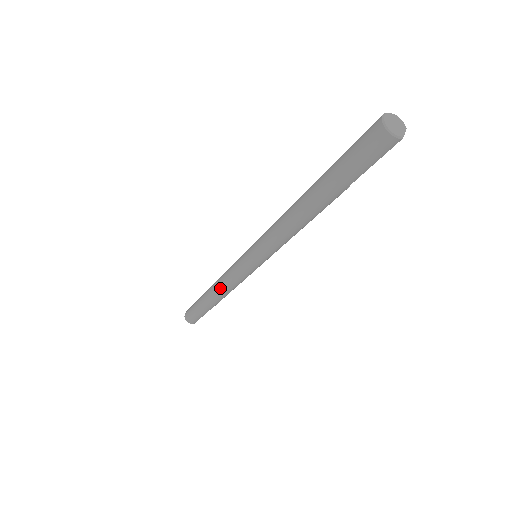
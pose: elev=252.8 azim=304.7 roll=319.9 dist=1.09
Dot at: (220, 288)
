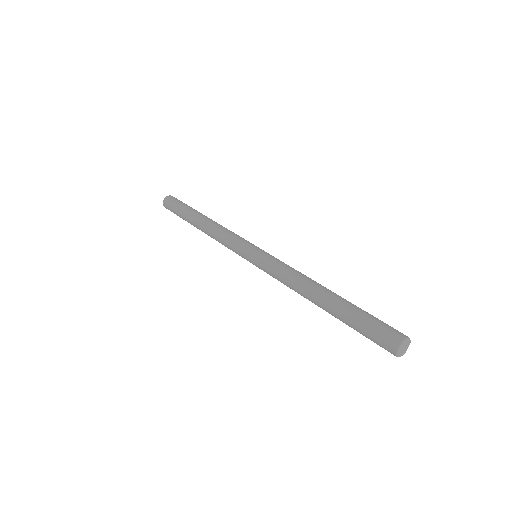
Dot at: (213, 238)
